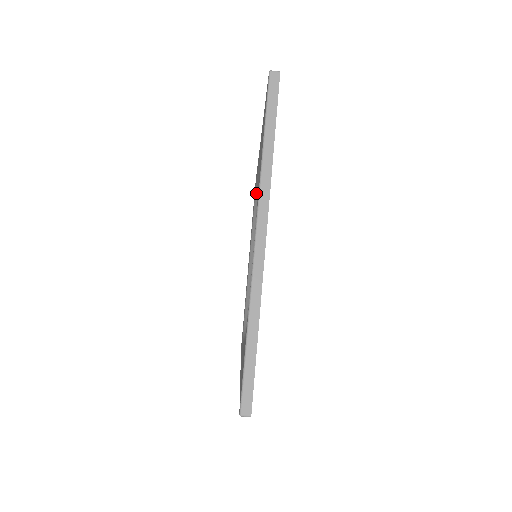
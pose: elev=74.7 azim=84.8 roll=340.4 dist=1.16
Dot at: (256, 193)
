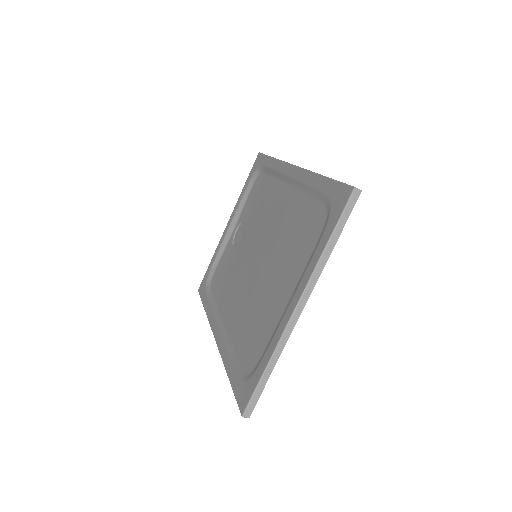
Dot at: (258, 171)
